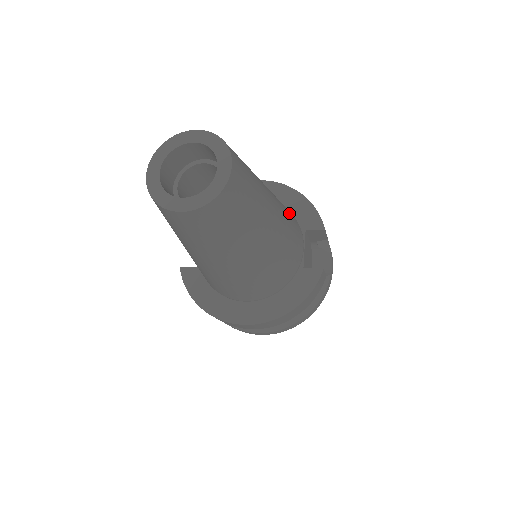
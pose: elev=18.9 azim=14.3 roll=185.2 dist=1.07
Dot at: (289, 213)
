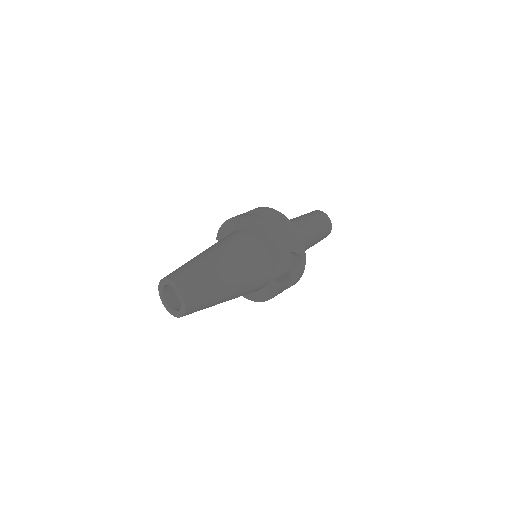
Dot at: (254, 259)
